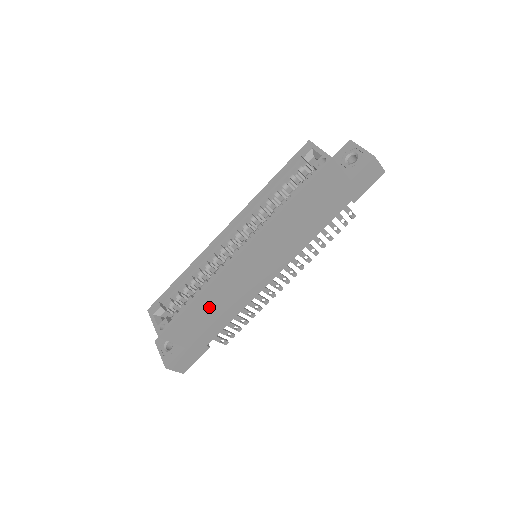
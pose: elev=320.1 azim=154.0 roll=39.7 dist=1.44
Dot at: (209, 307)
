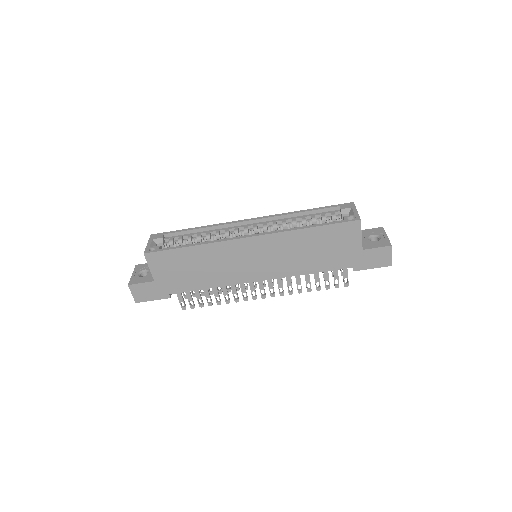
Dot at: (195, 262)
